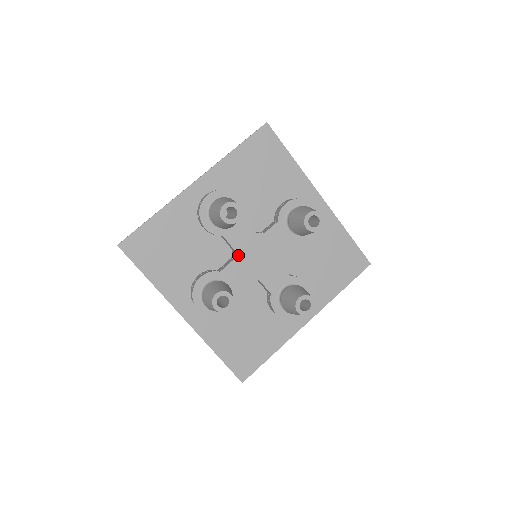
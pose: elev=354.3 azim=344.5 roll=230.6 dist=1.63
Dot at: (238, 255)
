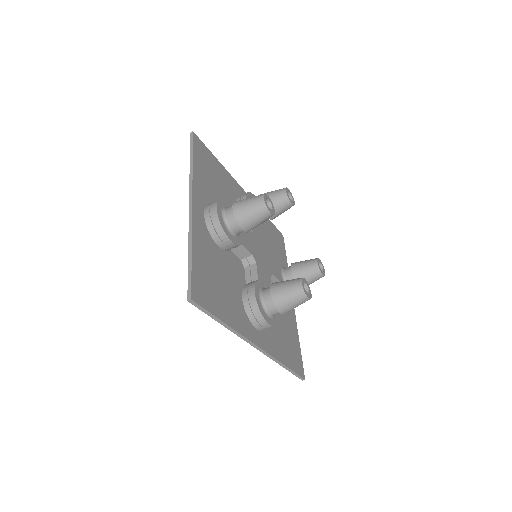
Dot at: (255, 258)
